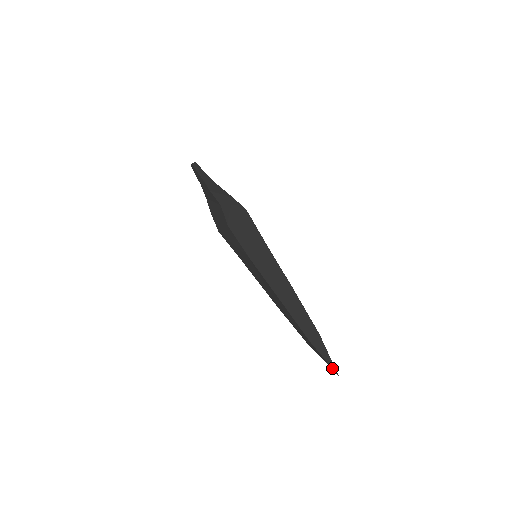
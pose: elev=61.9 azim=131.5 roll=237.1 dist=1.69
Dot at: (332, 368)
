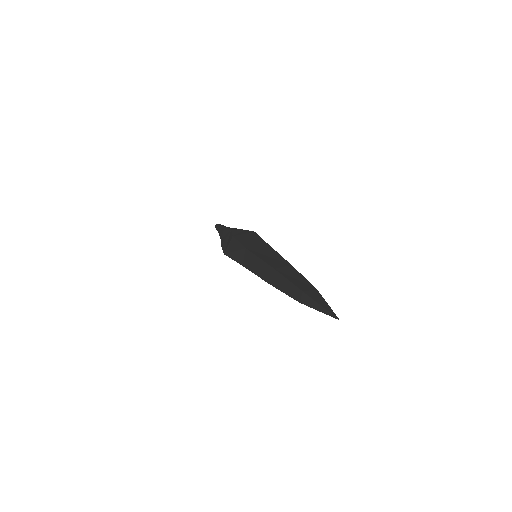
Dot at: (331, 313)
